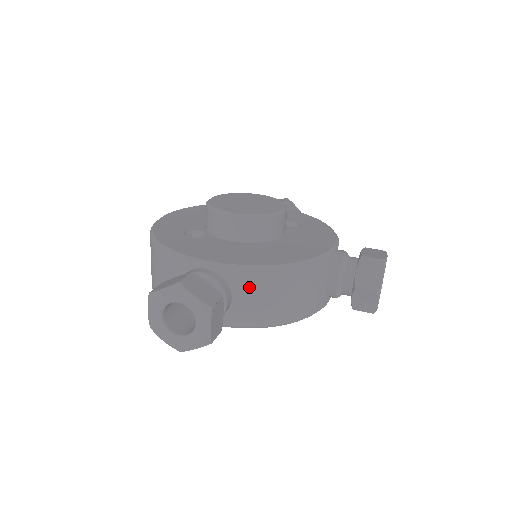
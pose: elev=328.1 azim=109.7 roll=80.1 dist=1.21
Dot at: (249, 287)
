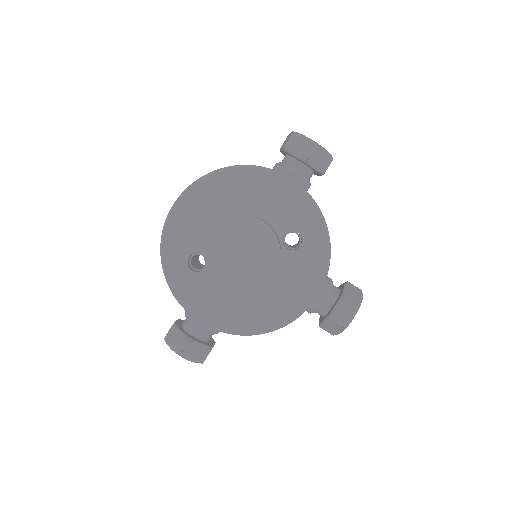
Dot at: occluded
